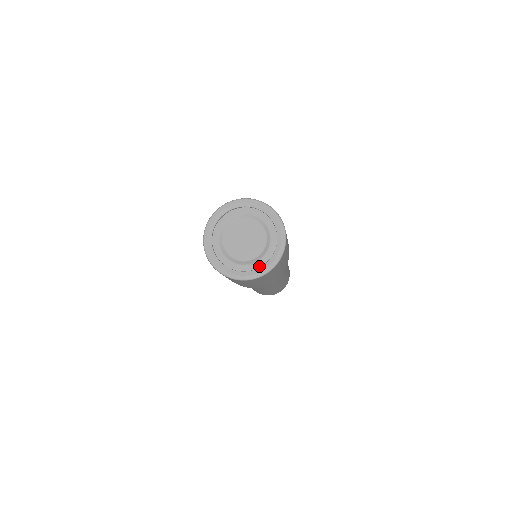
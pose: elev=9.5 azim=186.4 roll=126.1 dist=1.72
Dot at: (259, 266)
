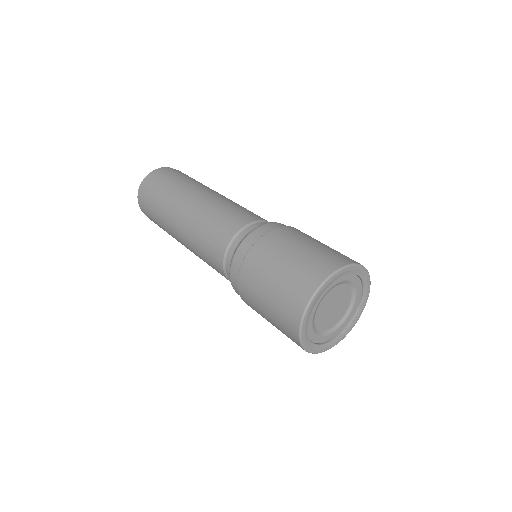
Dot at: (358, 302)
